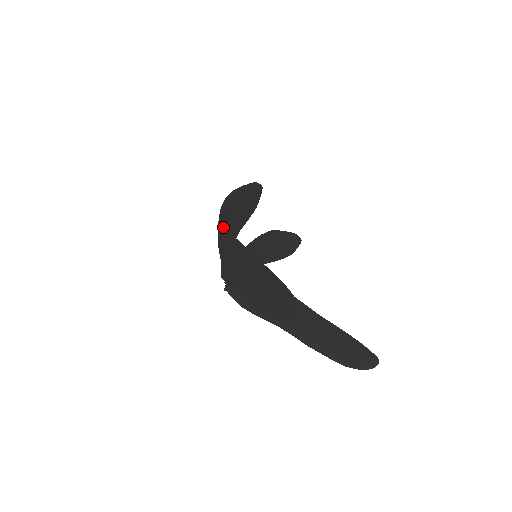
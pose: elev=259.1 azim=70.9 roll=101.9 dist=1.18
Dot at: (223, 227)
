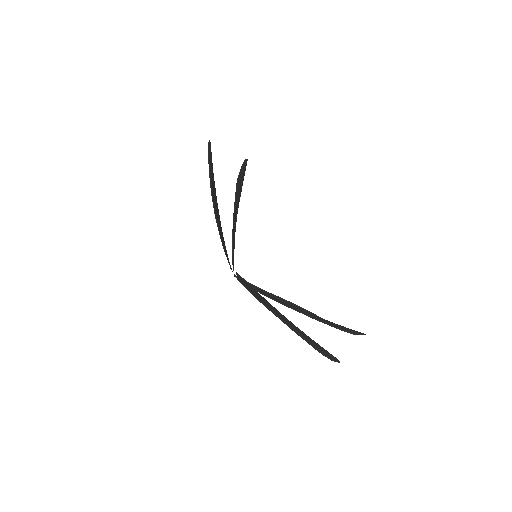
Dot at: occluded
